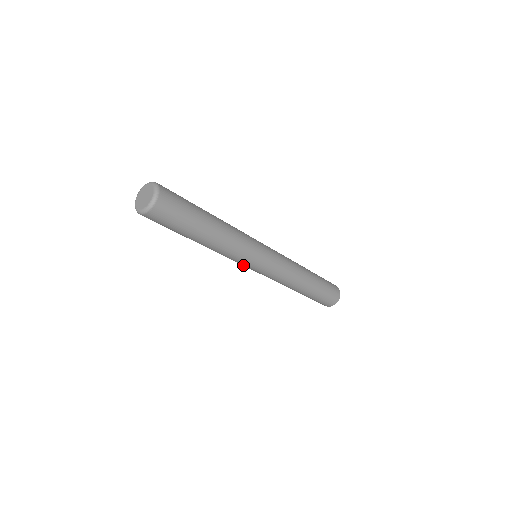
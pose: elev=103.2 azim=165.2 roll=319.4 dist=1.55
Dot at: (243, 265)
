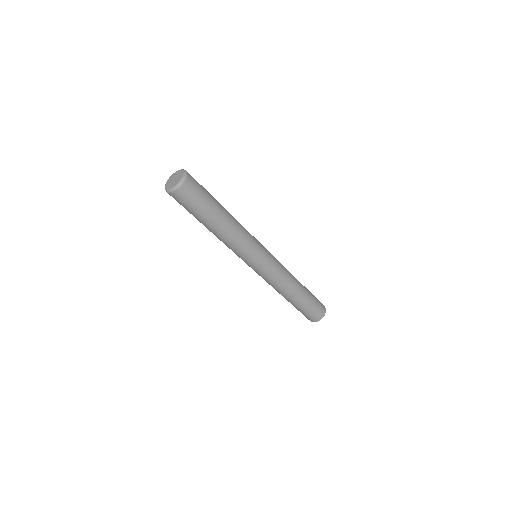
Dot at: occluded
